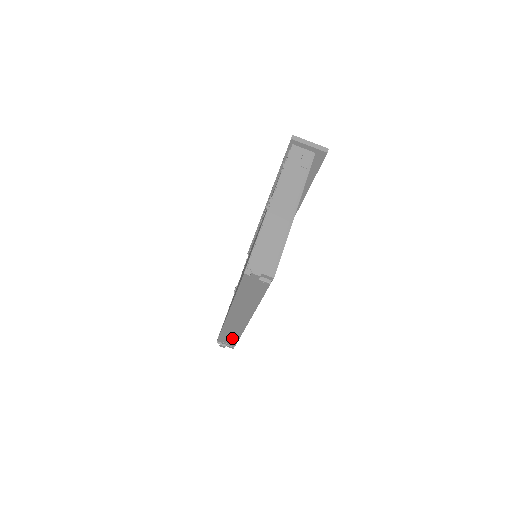
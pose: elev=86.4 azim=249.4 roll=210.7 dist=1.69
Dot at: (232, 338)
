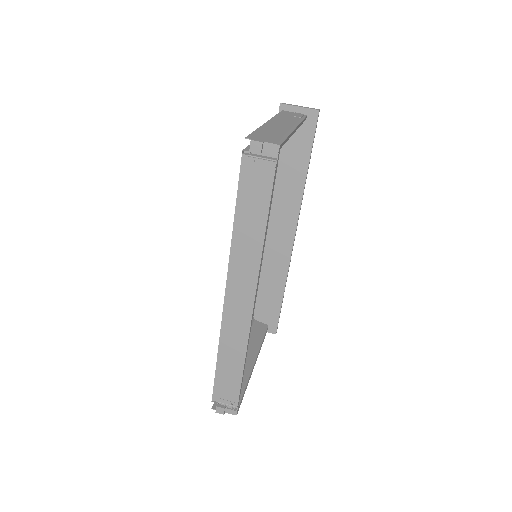
Dot at: (233, 375)
